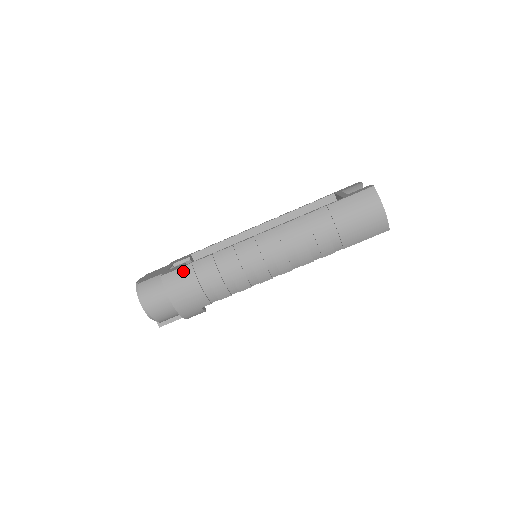
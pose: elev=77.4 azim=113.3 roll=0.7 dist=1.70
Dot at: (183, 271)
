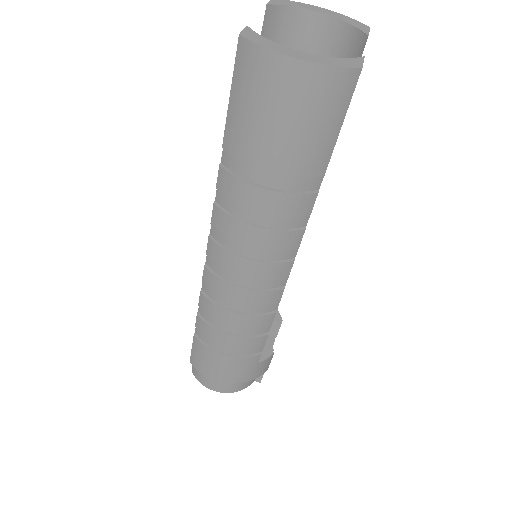
Dot at: (196, 348)
